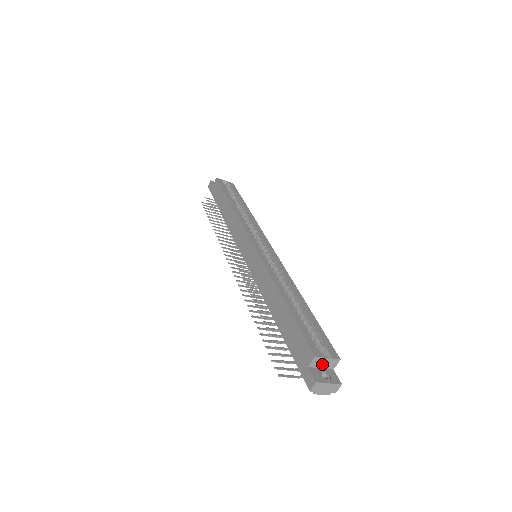
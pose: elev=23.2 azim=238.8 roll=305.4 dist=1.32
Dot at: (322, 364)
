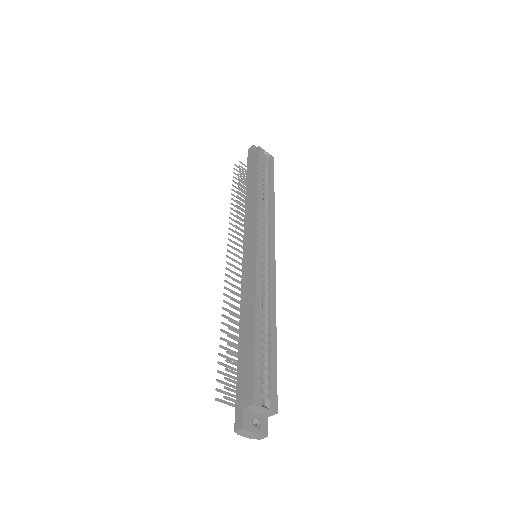
Dot at: (258, 411)
